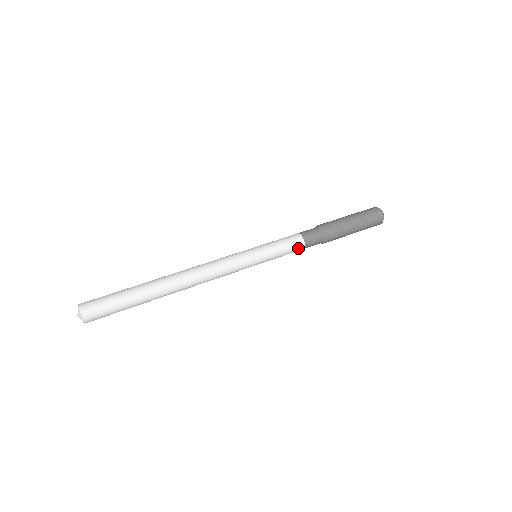
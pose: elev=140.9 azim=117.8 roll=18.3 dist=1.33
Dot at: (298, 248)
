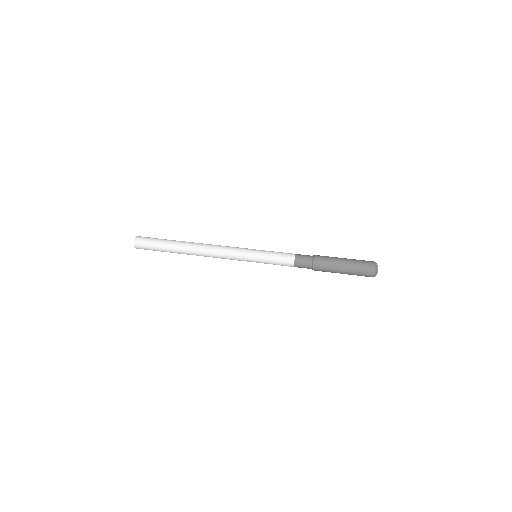
Dot at: (288, 263)
